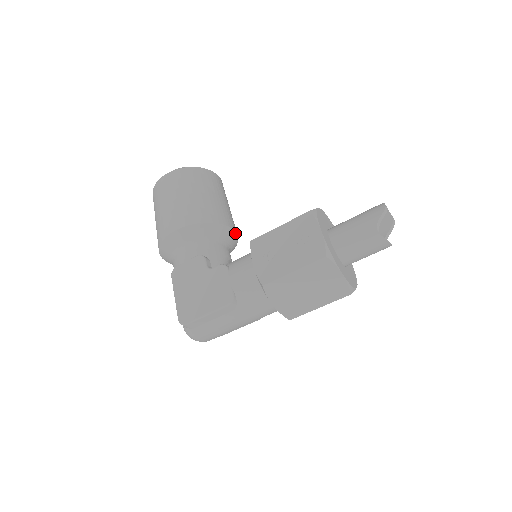
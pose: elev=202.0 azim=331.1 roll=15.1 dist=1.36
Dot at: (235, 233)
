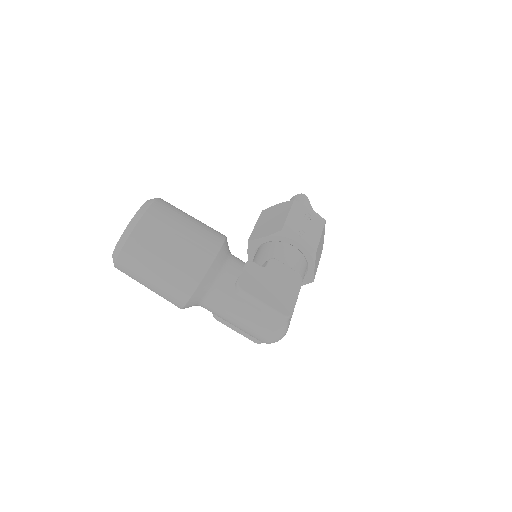
Dot at: occluded
